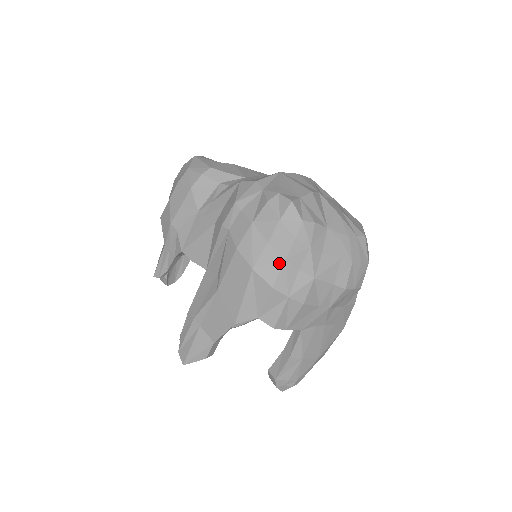
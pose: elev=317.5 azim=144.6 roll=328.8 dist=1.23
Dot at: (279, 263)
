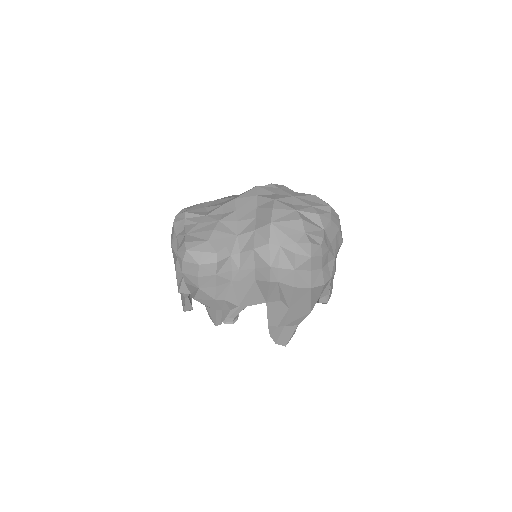
Dot at: (320, 272)
